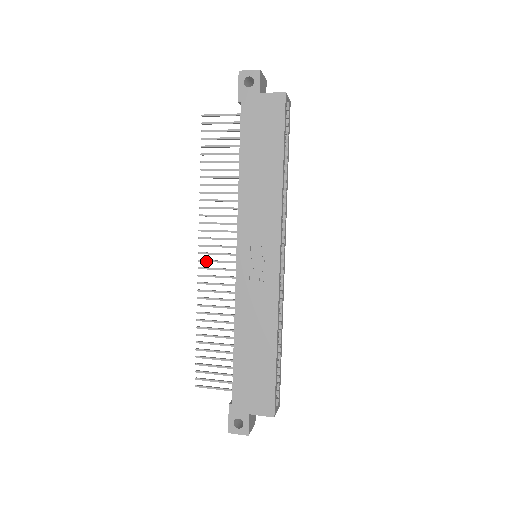
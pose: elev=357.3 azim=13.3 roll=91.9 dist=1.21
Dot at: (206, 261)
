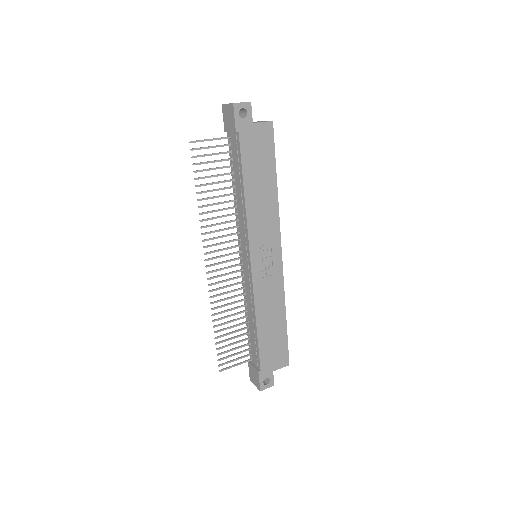
Dot at: (214, 271)
